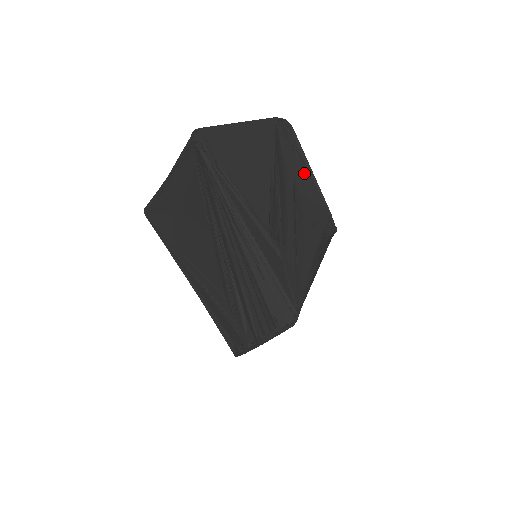
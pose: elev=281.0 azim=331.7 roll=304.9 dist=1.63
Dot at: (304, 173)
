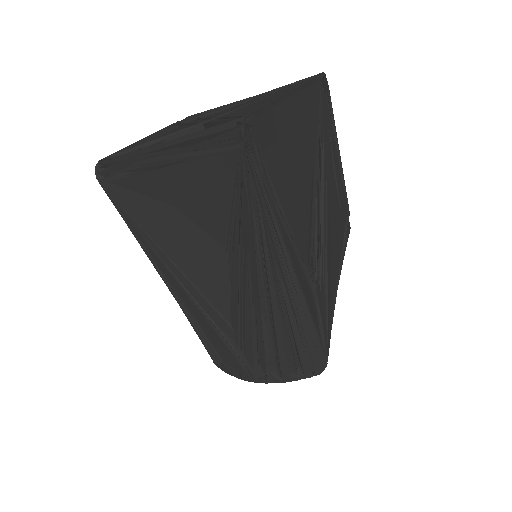
Dot at: (336, 161)
